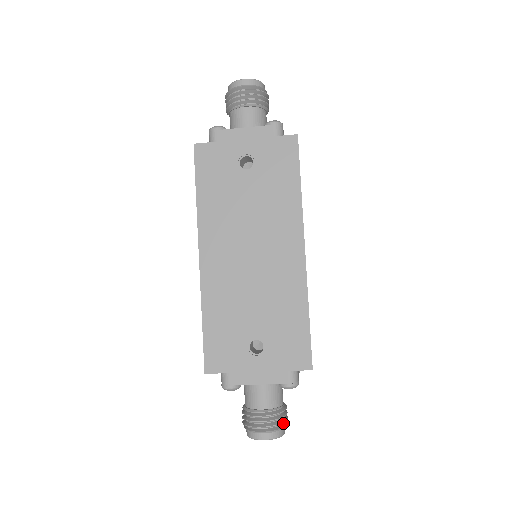
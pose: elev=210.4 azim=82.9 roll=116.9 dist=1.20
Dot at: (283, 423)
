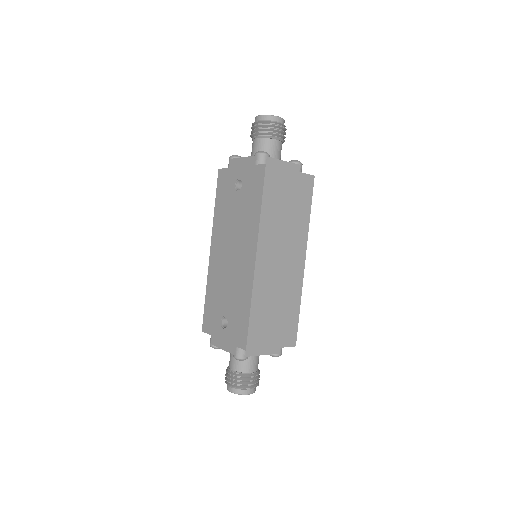
Dot at: (246, 386)
